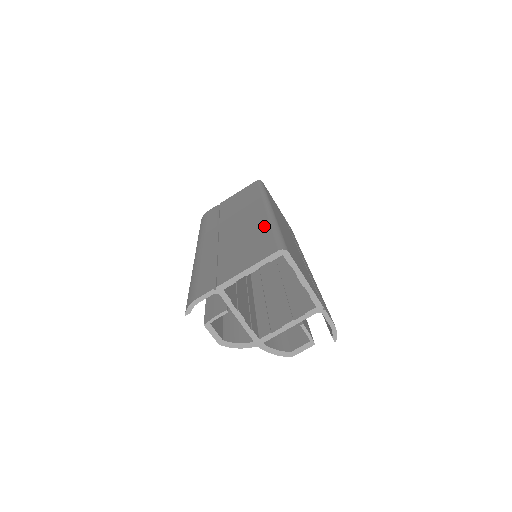
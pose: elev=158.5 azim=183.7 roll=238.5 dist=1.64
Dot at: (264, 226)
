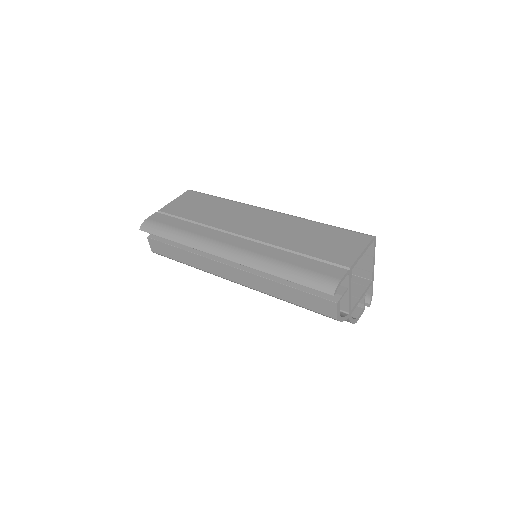
Dot at: (311, 224)
